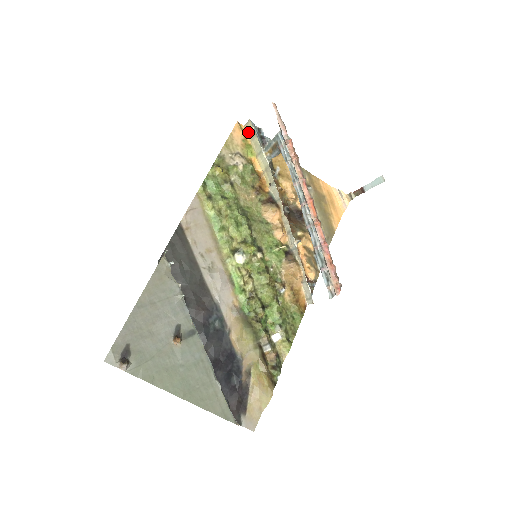
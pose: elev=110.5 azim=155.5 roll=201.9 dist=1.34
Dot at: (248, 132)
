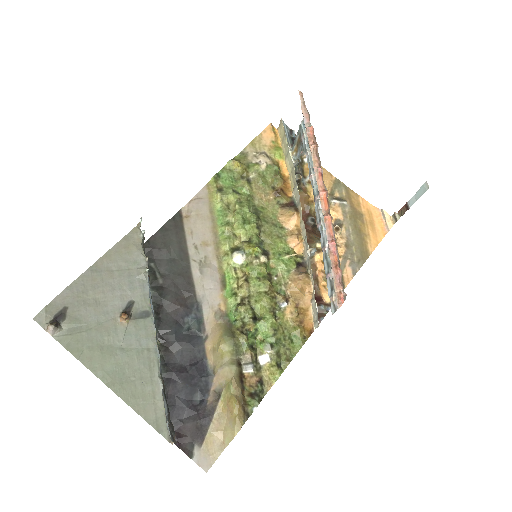
Dot at: (280, 134)
